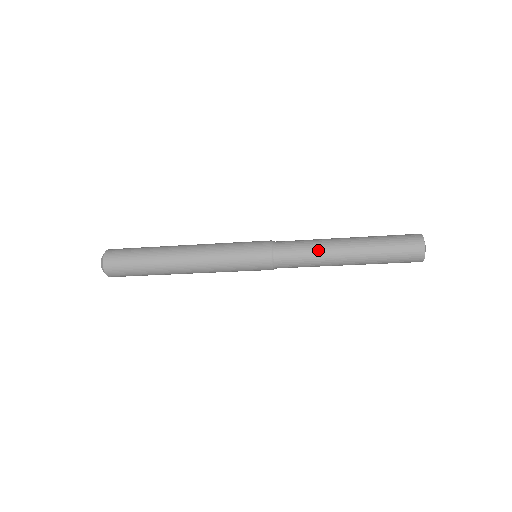
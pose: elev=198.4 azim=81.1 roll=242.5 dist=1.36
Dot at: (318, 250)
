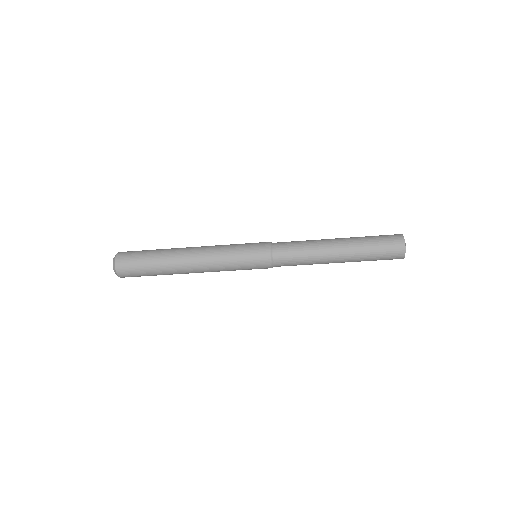
Dot at: (311, 242)
